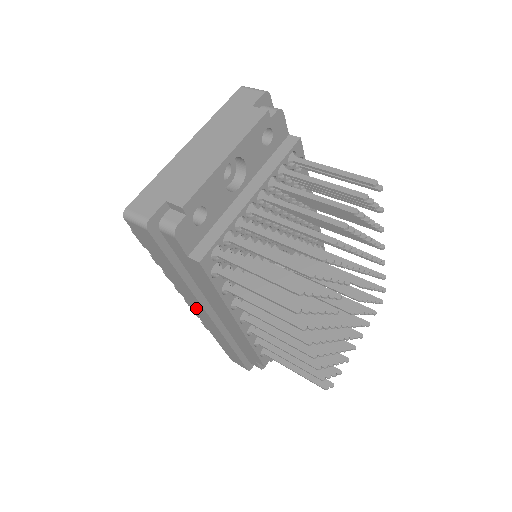
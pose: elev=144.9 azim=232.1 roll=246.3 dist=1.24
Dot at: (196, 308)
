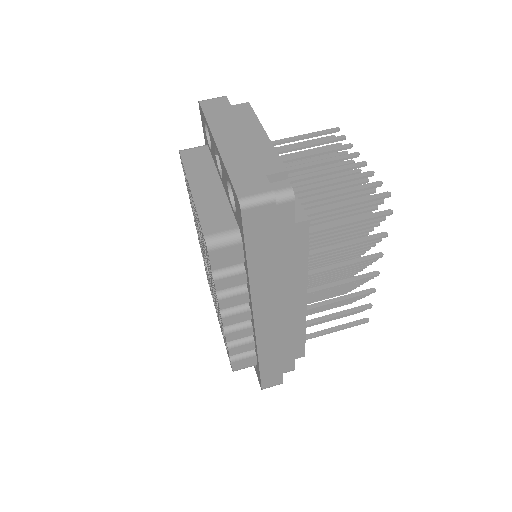
Dot at: (264, 315)
